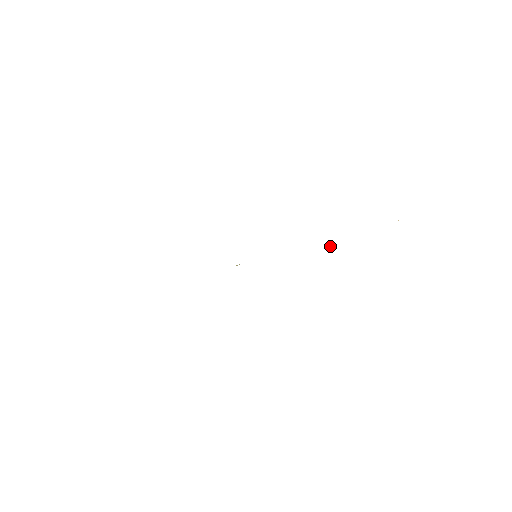
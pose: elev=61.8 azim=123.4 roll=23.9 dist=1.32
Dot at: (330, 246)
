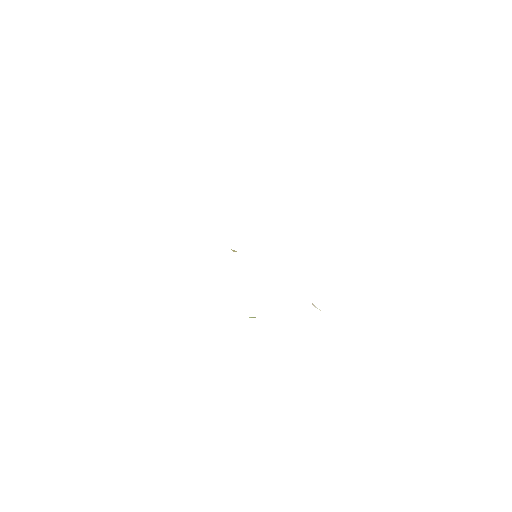
Dot at: (314, 305)
